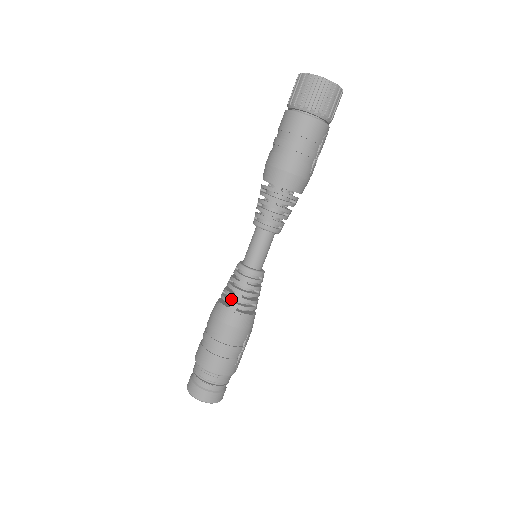
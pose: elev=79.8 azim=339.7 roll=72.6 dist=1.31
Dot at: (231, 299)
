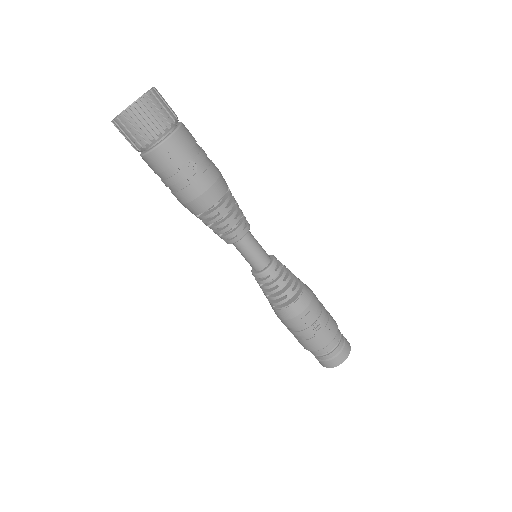
Dot at: occluded
